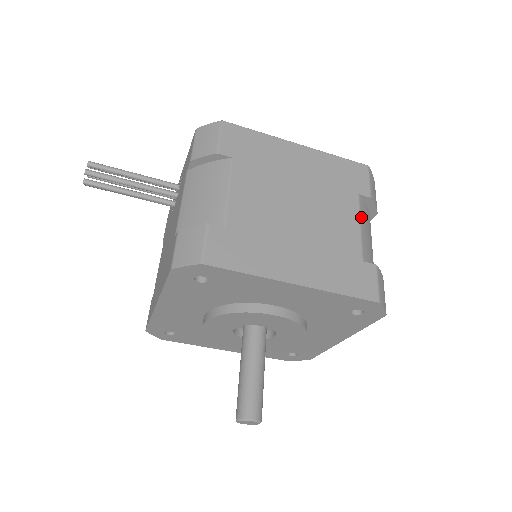
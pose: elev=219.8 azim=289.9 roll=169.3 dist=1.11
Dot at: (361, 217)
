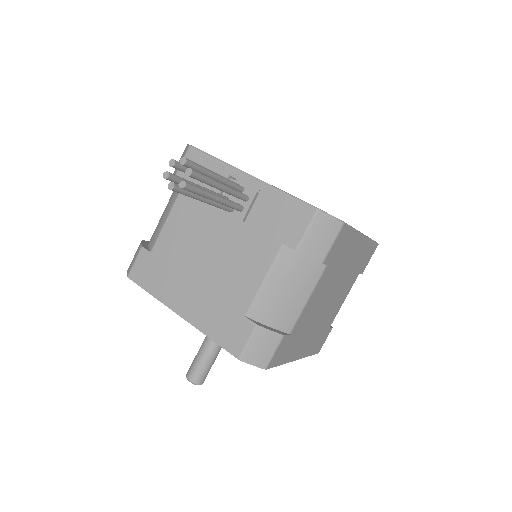
Dot at: occluded
